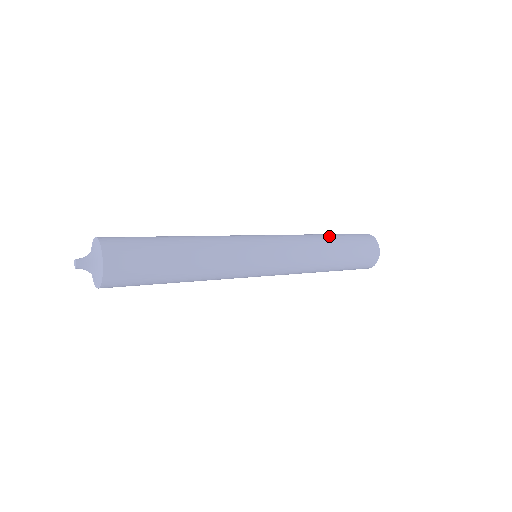
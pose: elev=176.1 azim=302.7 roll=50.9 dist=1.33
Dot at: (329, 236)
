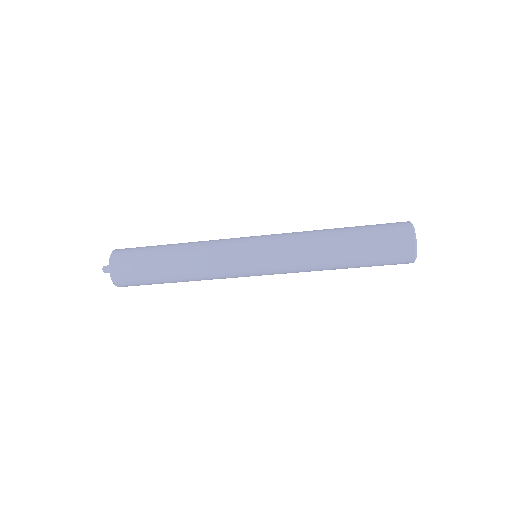
Dot at: (341, 235)
